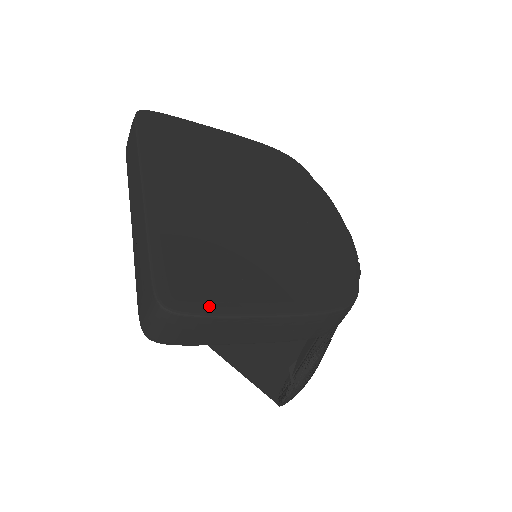
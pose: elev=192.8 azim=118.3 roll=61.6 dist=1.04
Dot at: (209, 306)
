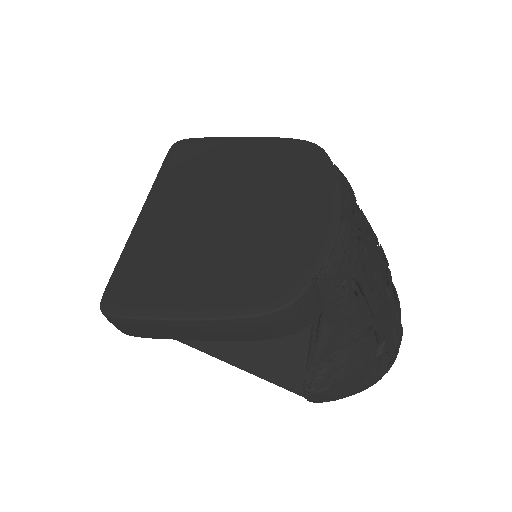
Dot at: (133, 309)
